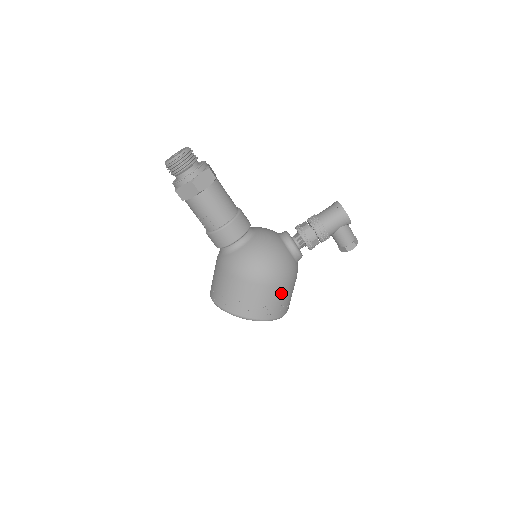
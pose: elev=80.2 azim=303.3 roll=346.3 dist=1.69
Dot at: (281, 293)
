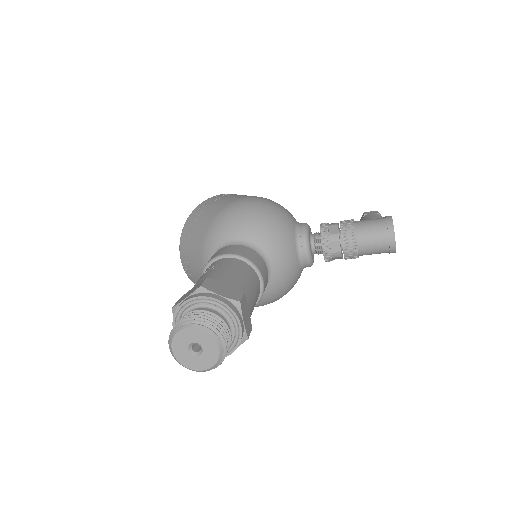
Dot at: occluded
